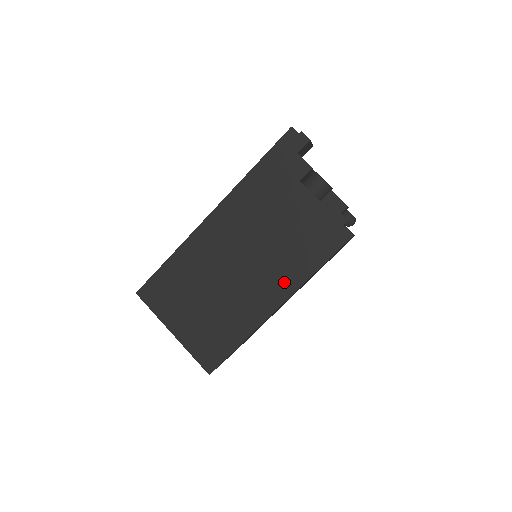
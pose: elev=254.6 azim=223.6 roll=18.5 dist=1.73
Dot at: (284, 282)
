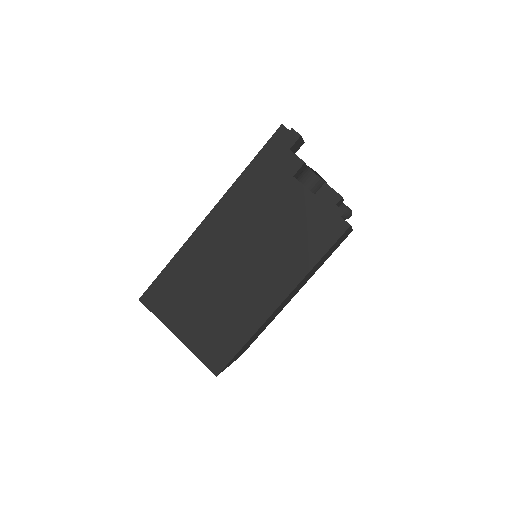
Dot at: (285, 277)
